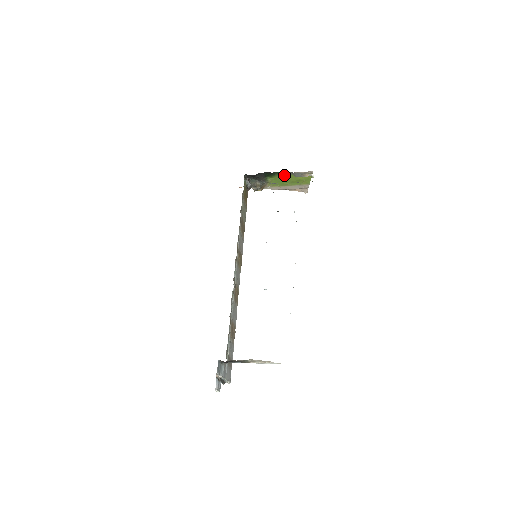
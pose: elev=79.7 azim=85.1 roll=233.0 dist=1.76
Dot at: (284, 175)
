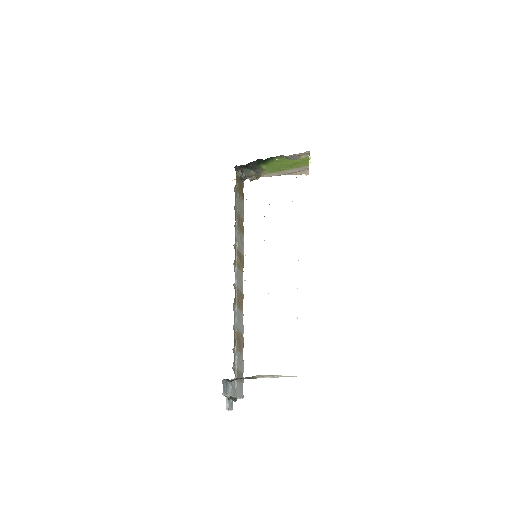
Dot at: (279, 160)
